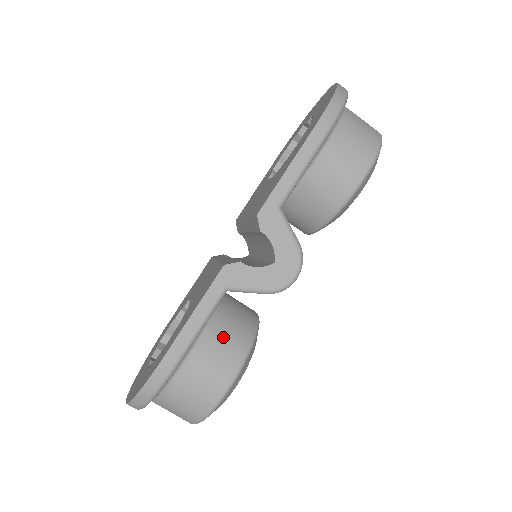
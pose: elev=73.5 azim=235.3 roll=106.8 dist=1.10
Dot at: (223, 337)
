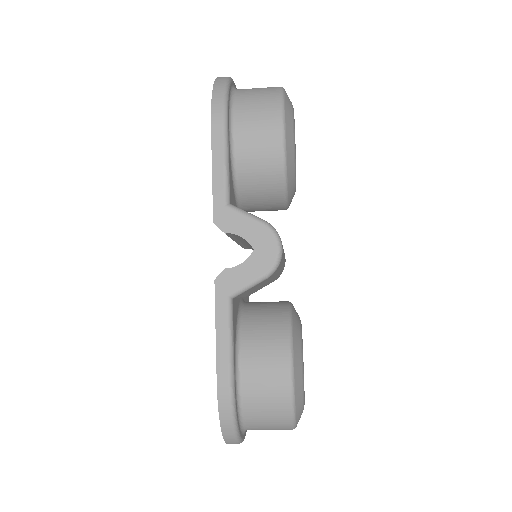
Dot at: (260, 338)
